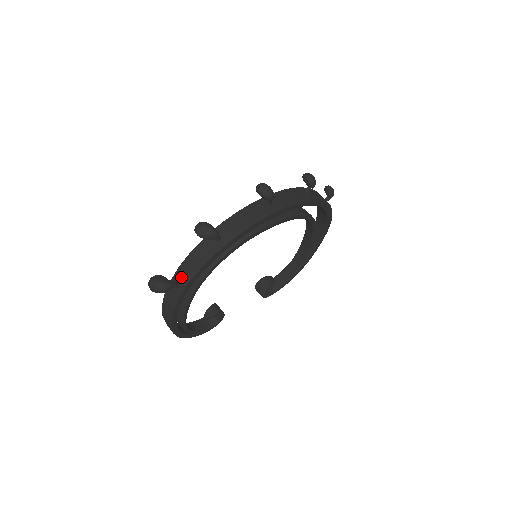
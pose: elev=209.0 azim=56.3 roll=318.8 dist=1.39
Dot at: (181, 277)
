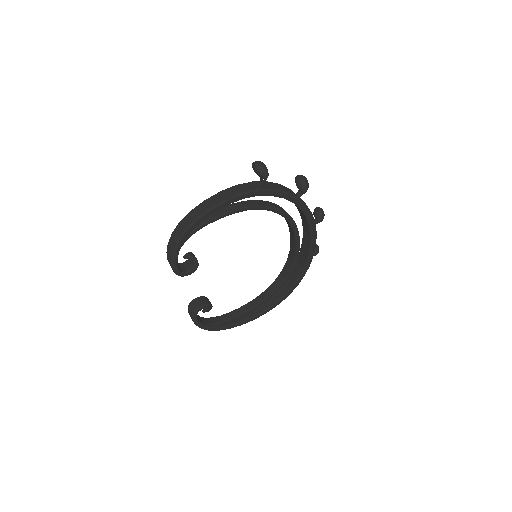
Dot at: (267, 185)
